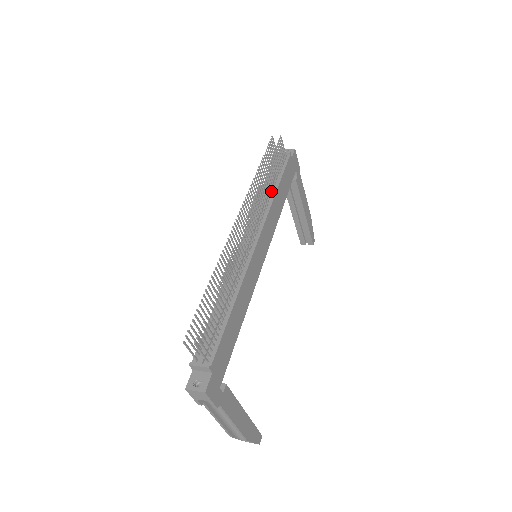
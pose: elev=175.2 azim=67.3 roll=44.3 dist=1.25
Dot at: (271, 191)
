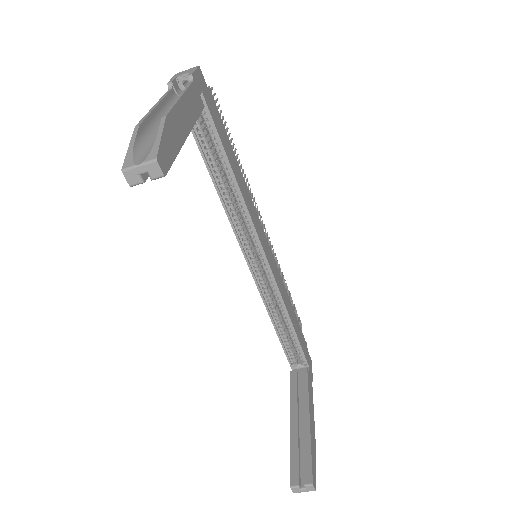
Dot at: occluded
